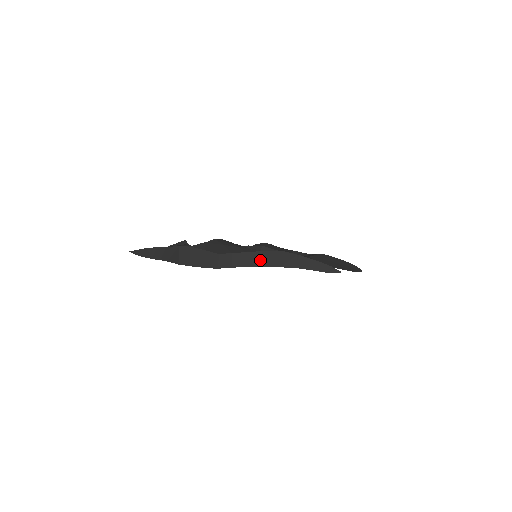
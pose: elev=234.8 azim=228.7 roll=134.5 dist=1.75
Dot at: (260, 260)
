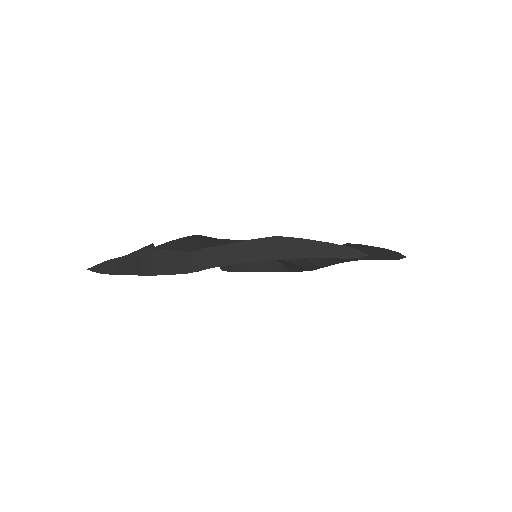
Dot at: (247, 253)
